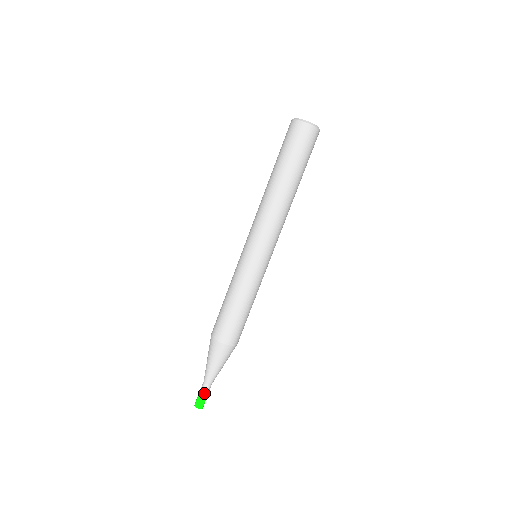
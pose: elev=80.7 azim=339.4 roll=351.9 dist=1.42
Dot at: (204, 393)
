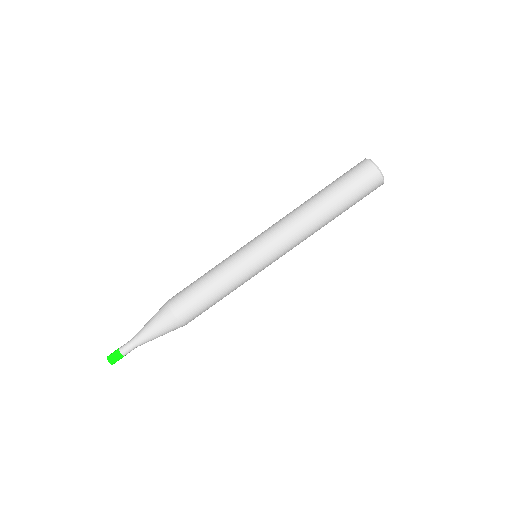
Dot at: (126, 353)
